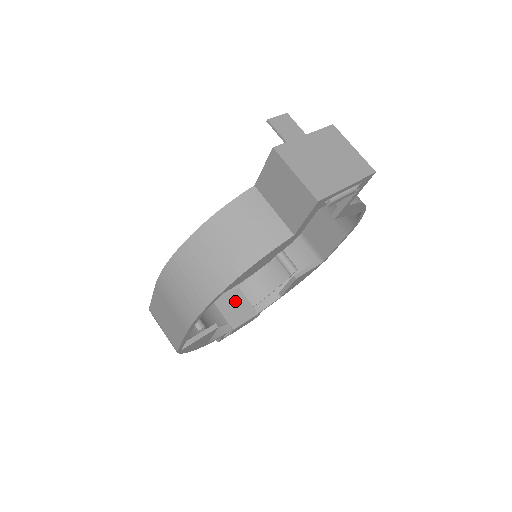
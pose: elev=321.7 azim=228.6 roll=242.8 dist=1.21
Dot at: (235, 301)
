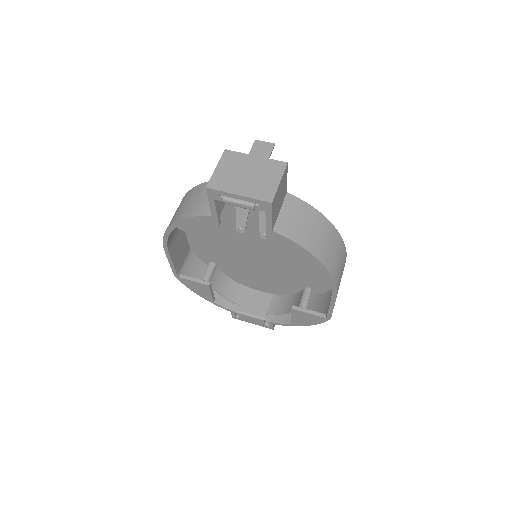
Dot at: (260, 300)
